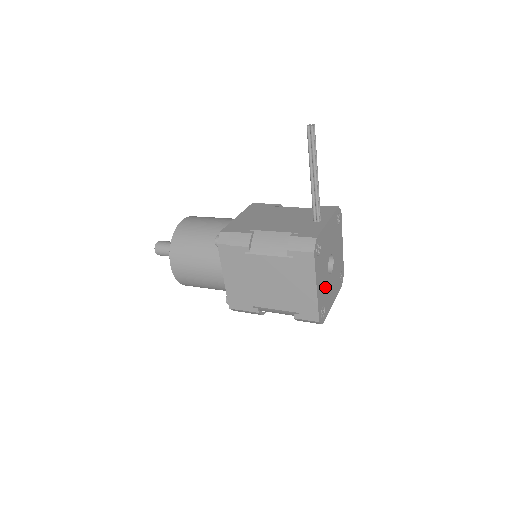
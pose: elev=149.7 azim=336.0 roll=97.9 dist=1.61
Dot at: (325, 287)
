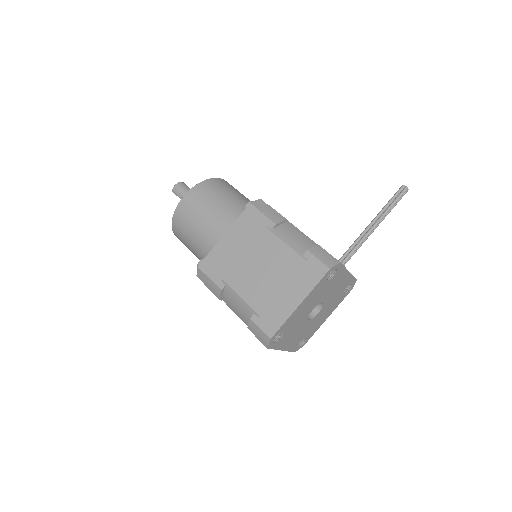
Dot at: (298, 320)
